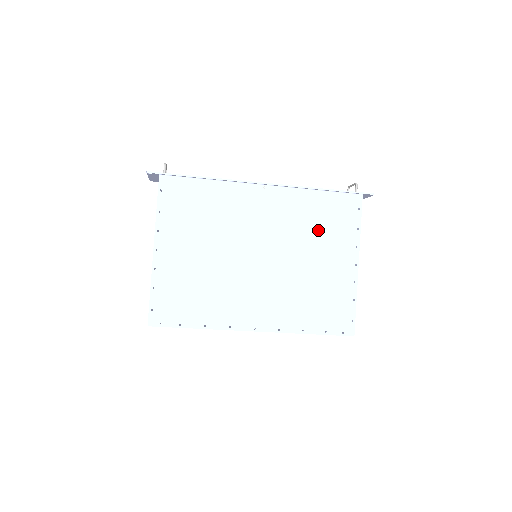
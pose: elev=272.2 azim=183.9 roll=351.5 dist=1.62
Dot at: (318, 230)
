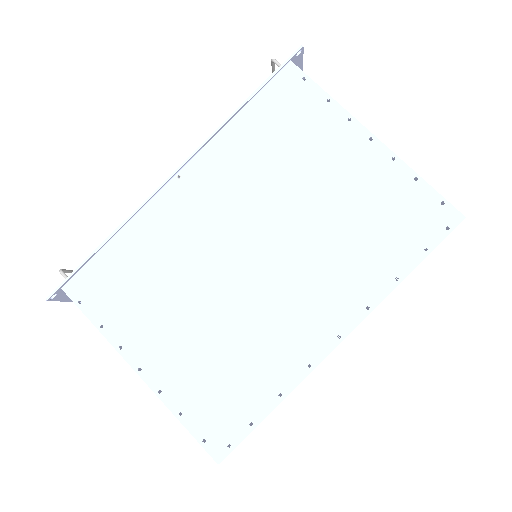
Dot at: (285, 153)
